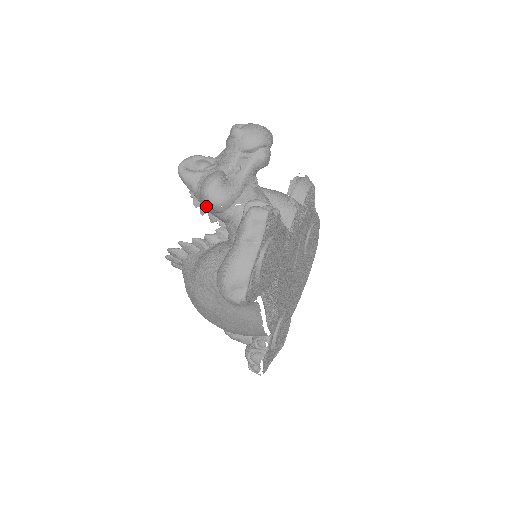
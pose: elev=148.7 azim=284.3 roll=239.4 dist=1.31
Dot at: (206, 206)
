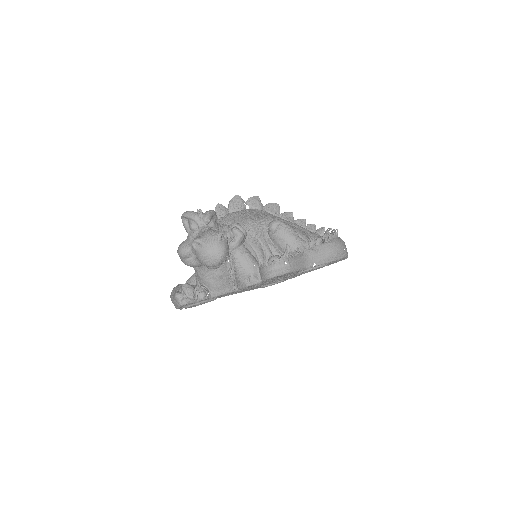
Dot at: occluded
